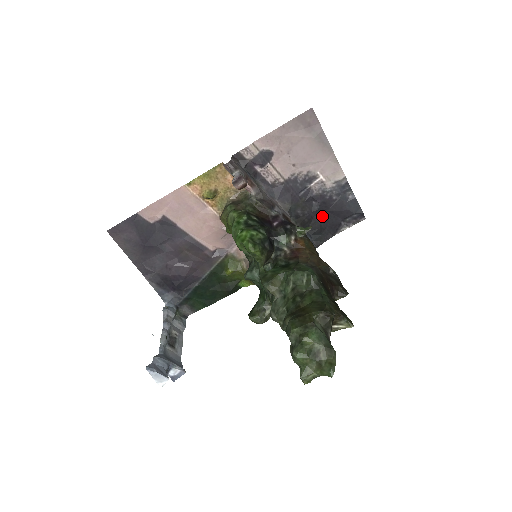
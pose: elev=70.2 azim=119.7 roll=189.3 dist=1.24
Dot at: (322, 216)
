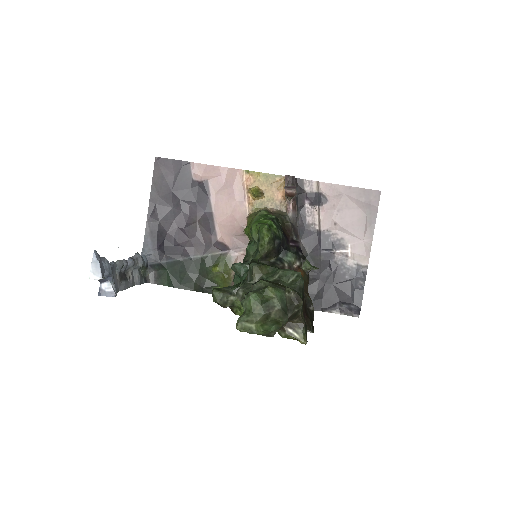
Dot at: (326, 285)
